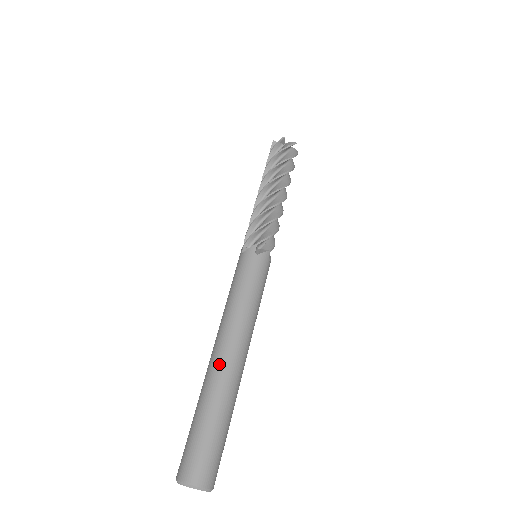
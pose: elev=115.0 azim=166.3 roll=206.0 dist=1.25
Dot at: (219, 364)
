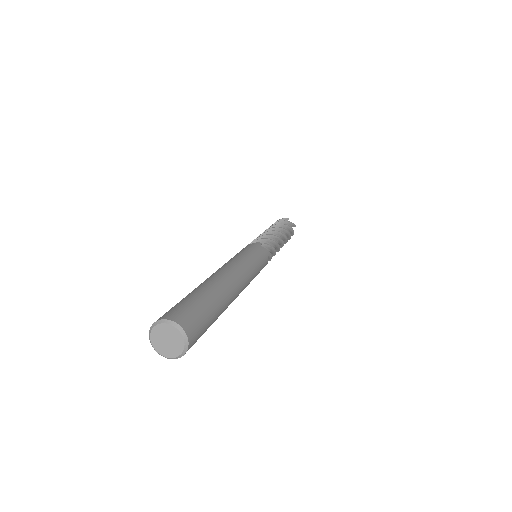
Dot at: (219, 276)
